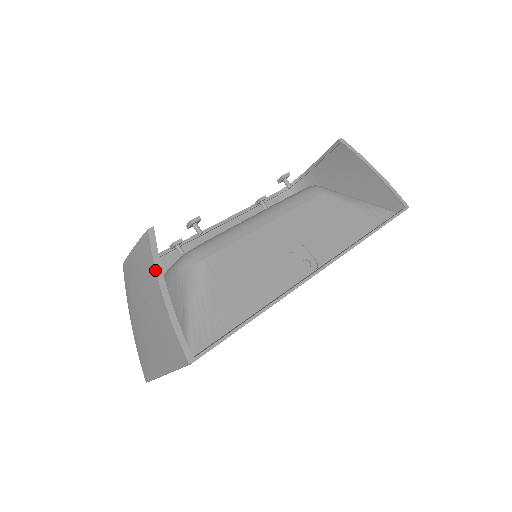
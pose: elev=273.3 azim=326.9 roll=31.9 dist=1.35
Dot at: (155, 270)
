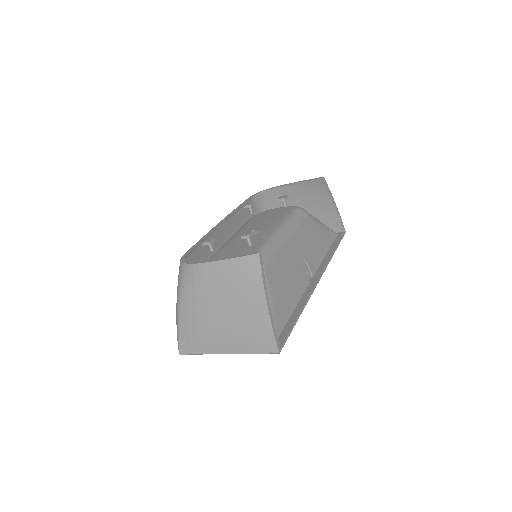
Dot at: (263, 286)
